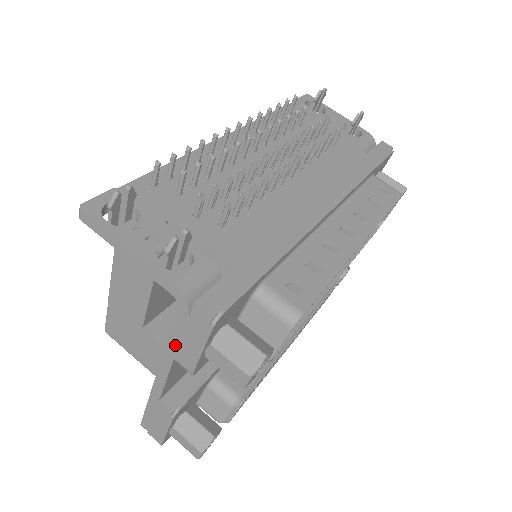
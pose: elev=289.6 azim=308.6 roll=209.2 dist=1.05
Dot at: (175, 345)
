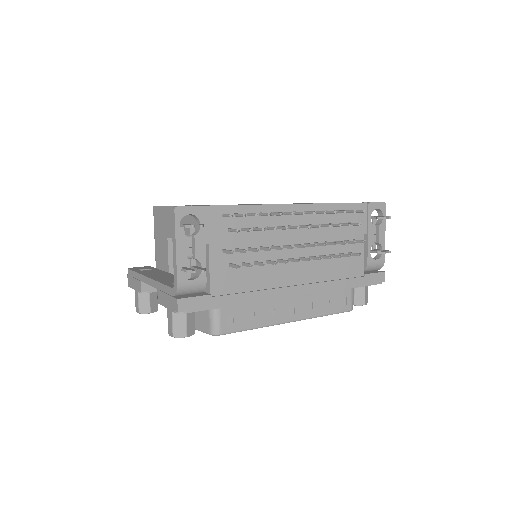
Dot at: (161, 289)
